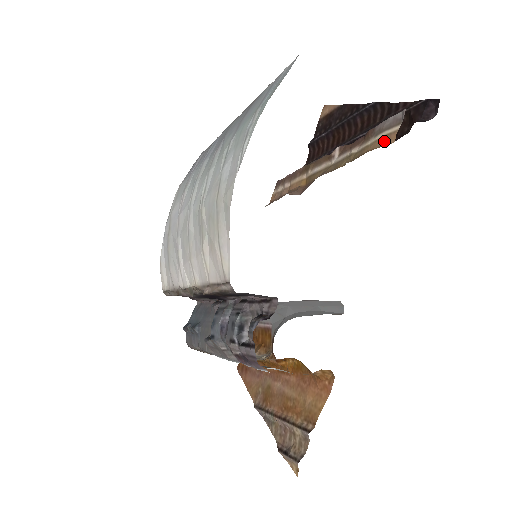
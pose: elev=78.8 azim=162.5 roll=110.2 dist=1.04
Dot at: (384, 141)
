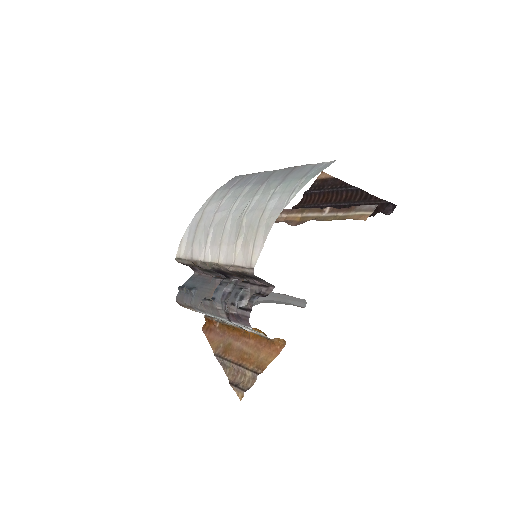
Dot at: (360, 217)
